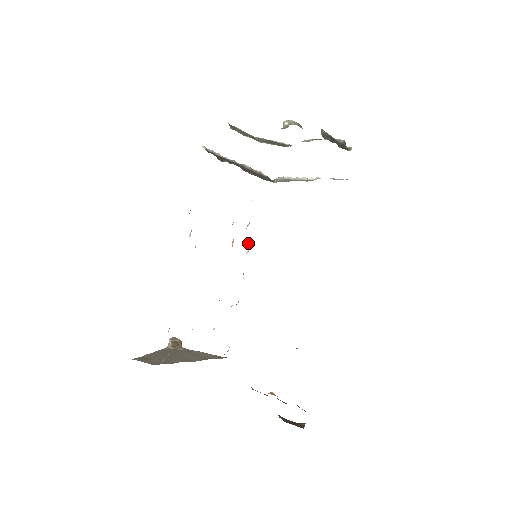
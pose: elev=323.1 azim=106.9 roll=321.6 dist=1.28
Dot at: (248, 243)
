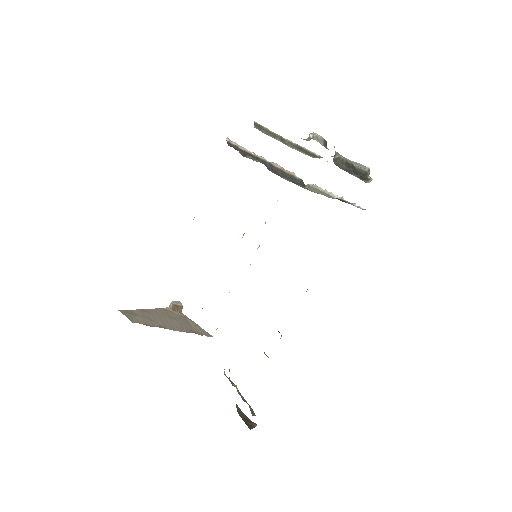
Dot at: occluded
